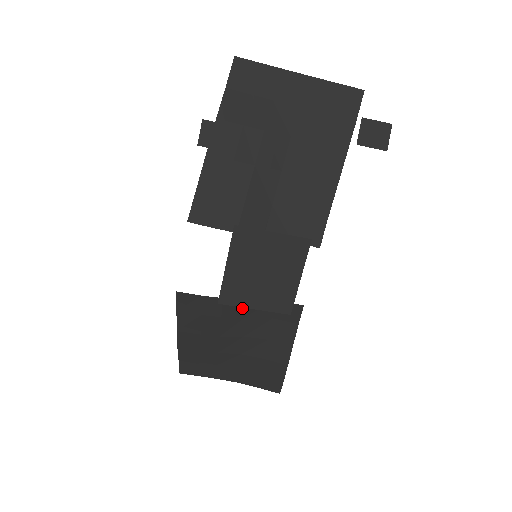
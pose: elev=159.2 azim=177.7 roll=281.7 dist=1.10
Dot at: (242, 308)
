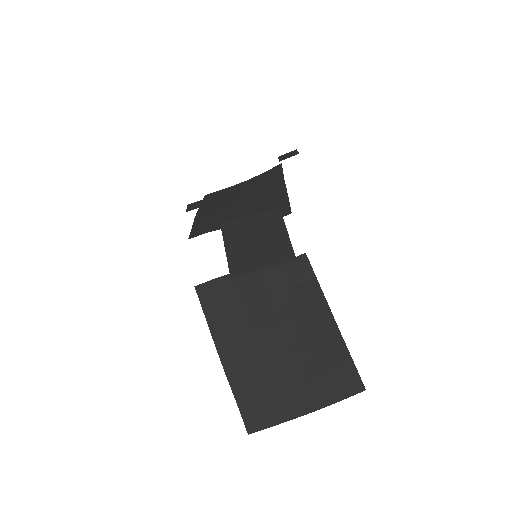
Dot at: (258, 284)
